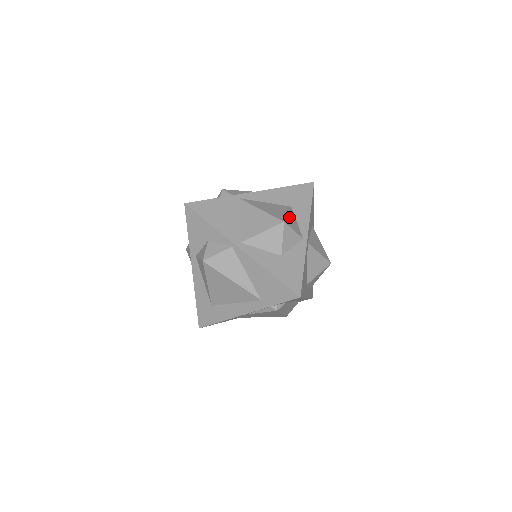
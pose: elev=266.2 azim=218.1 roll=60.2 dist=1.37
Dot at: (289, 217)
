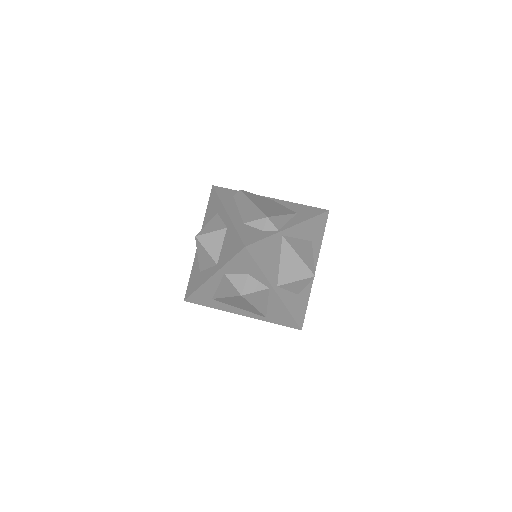
Dot at: (313, 261)
